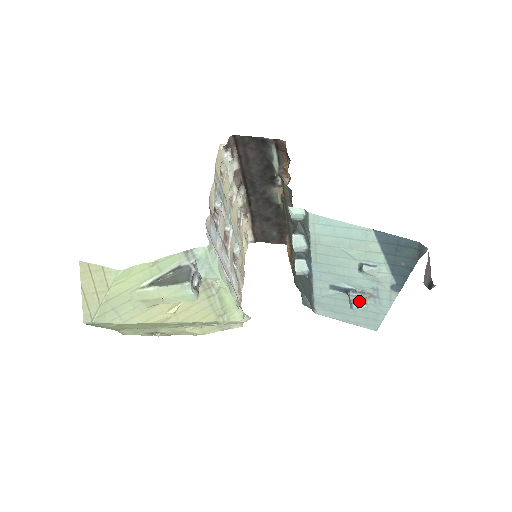
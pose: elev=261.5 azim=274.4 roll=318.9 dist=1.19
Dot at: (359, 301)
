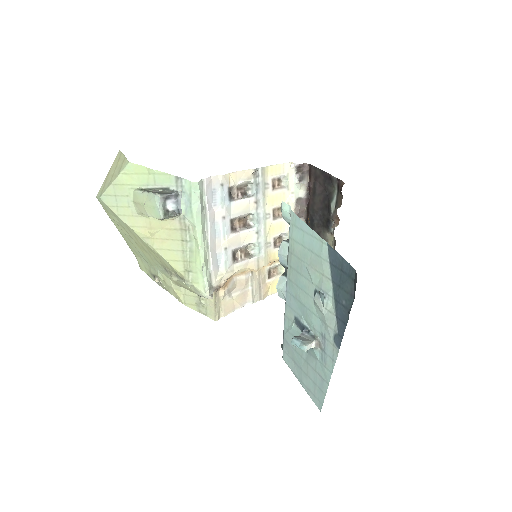
Dot at: (302, 338)
